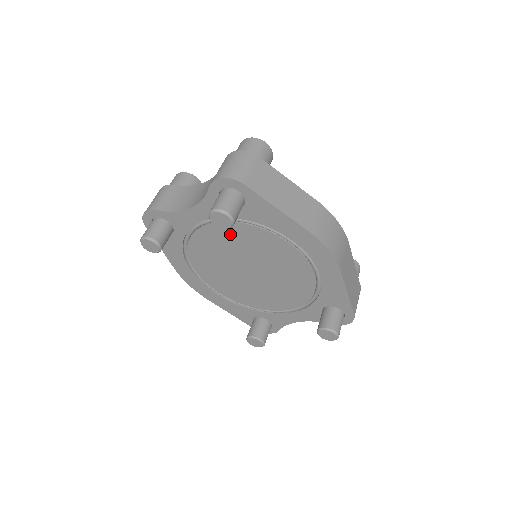
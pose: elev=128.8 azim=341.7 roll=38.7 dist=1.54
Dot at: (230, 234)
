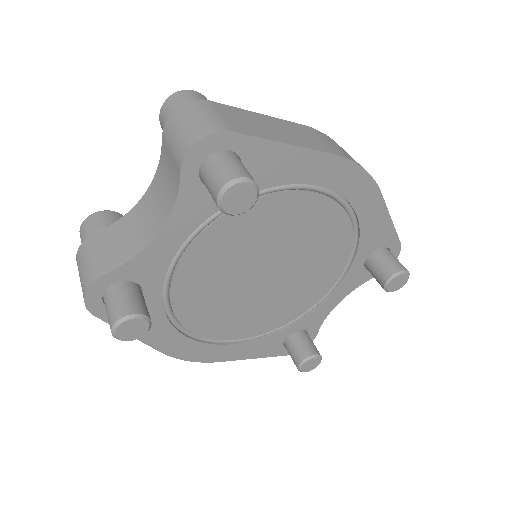
Dot at: (229, 235)
